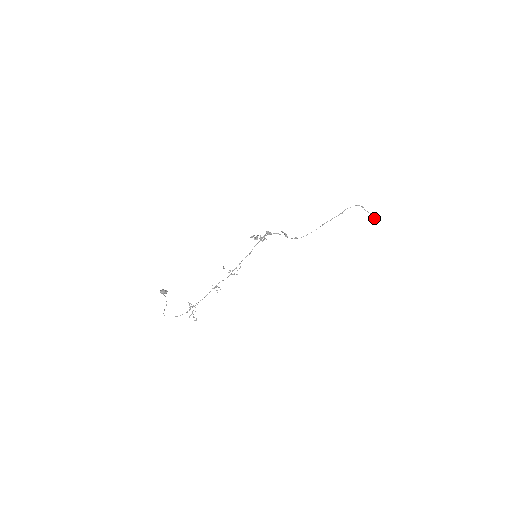
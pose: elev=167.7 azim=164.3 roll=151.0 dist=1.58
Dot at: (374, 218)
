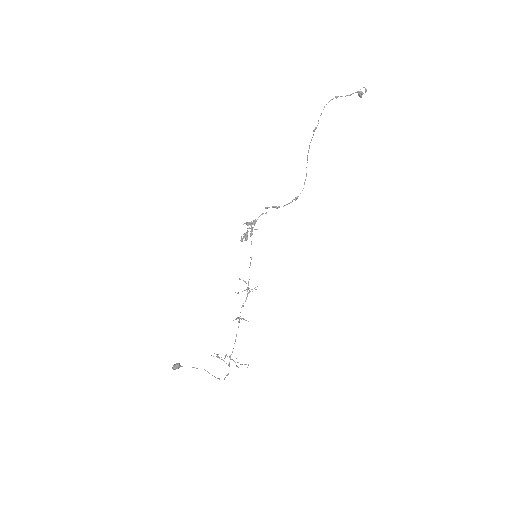
Dot at: (362, 94)
